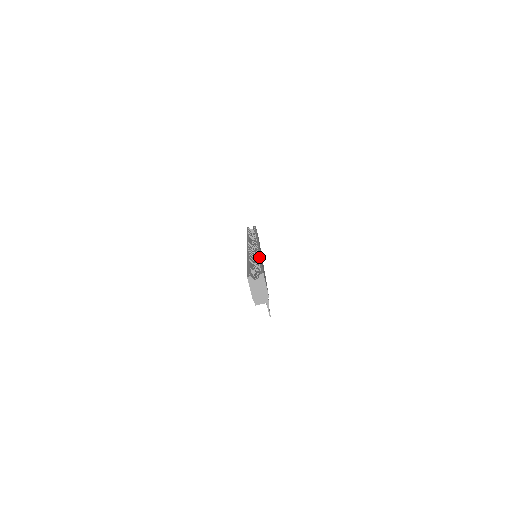
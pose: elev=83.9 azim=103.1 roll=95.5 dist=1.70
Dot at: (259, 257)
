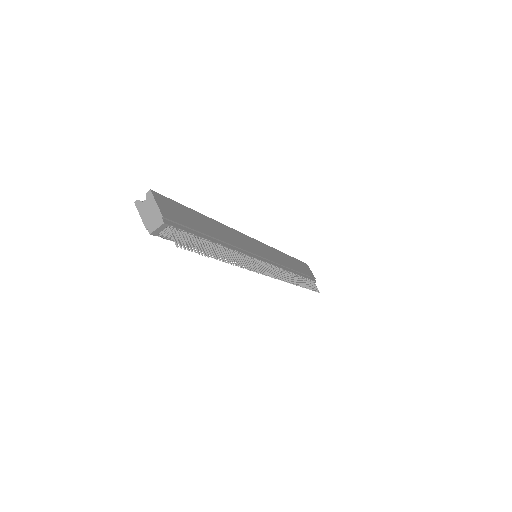
Dot at: (204, 217)
